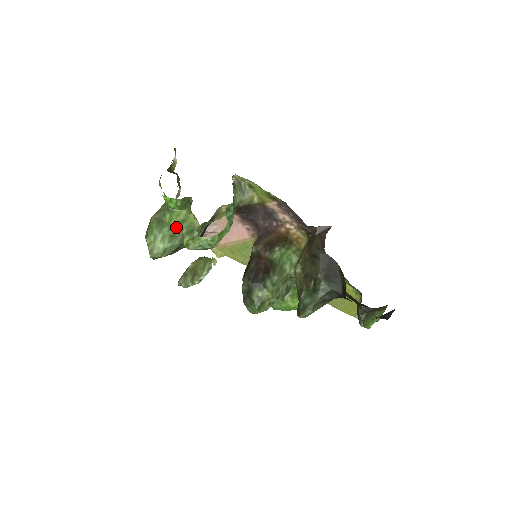
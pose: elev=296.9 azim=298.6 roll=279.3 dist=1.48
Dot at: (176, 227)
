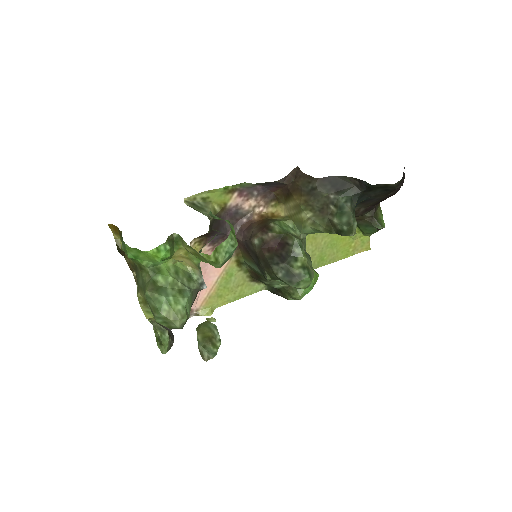
Dot at: (176, 281)
